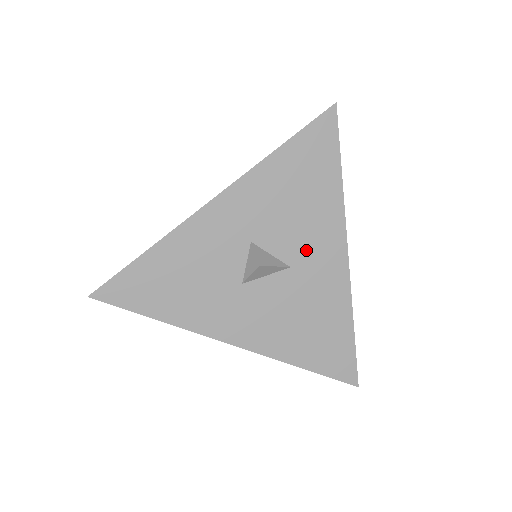
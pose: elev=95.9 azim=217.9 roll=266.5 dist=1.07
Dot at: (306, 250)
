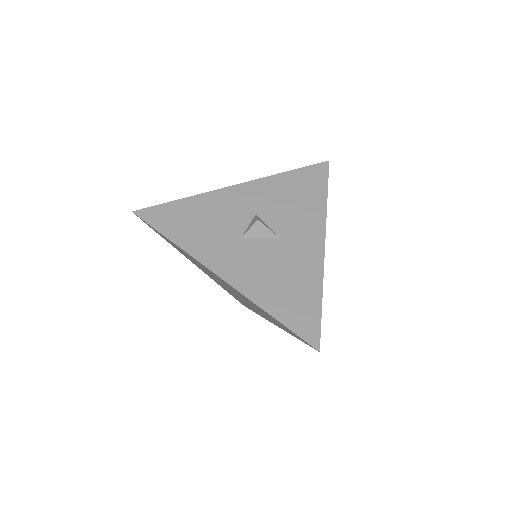
Dot at: (294, 231)
